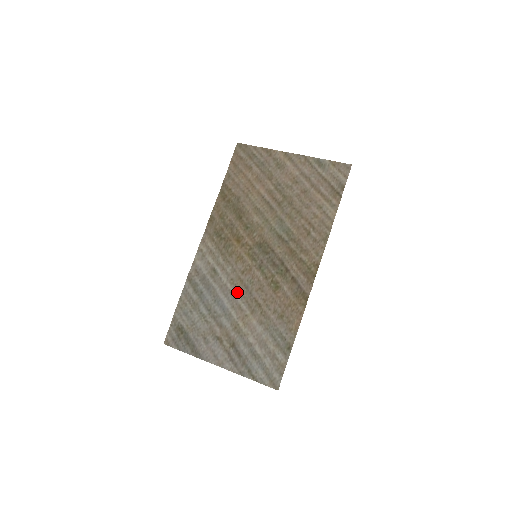
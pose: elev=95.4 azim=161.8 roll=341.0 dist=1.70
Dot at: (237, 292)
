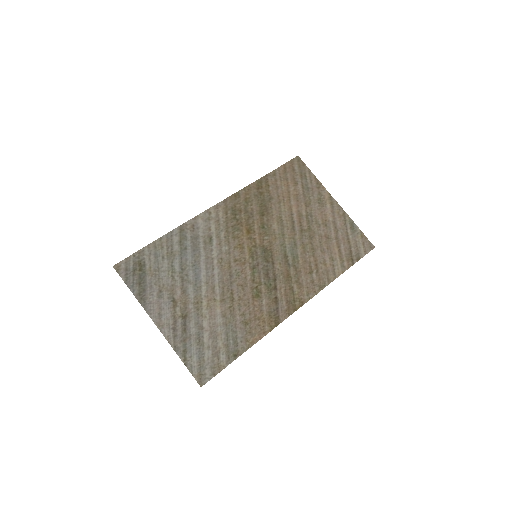
Dot at: (219, 273)
